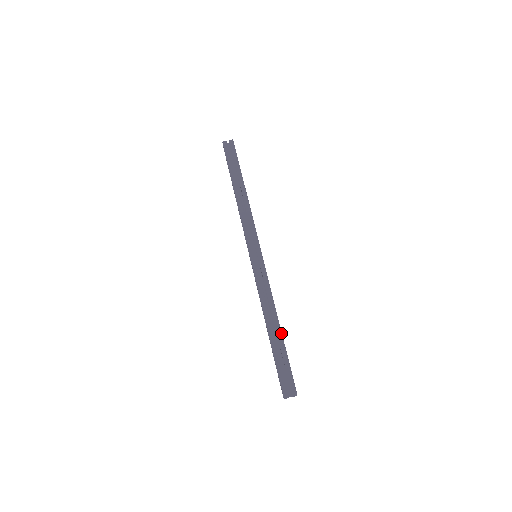
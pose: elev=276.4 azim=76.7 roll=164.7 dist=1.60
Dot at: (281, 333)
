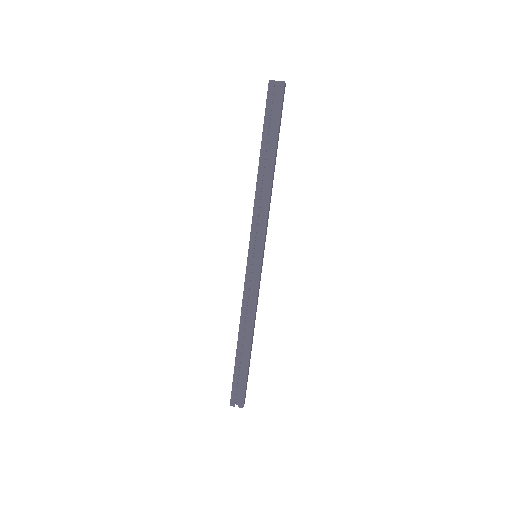
Dot at: (250, 350)
